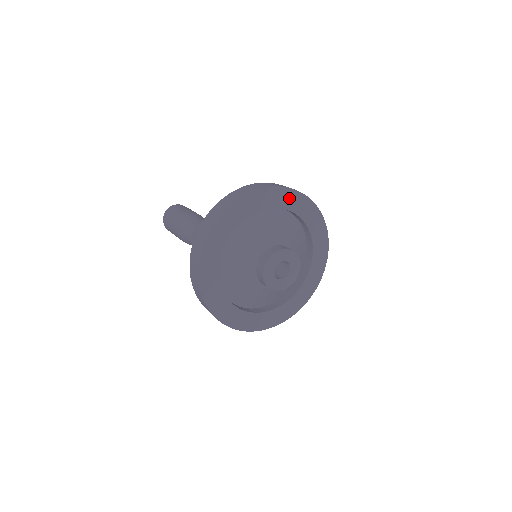
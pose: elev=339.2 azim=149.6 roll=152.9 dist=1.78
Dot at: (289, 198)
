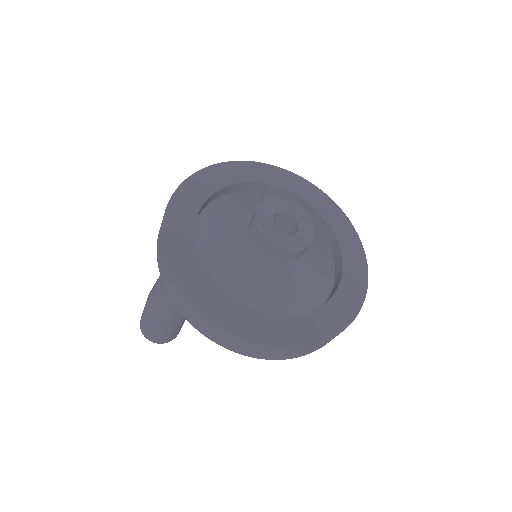
Dot at: (224, 173)
